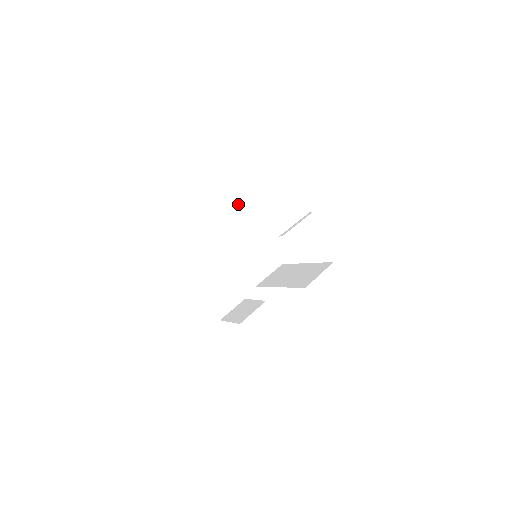
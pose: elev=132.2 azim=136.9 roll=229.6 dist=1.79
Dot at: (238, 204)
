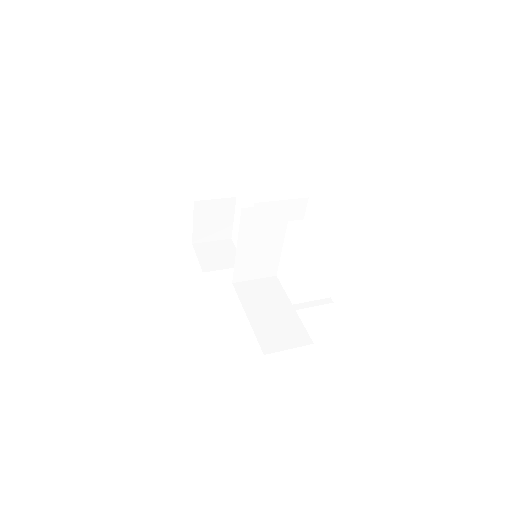
Dot at: (273, 216)
